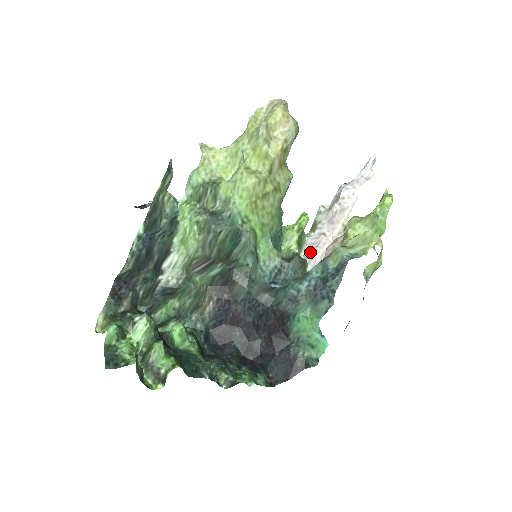
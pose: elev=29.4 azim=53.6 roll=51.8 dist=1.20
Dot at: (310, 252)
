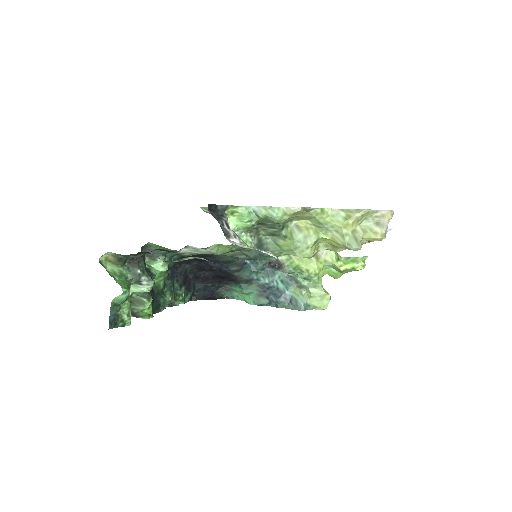
Dot at: occluded
